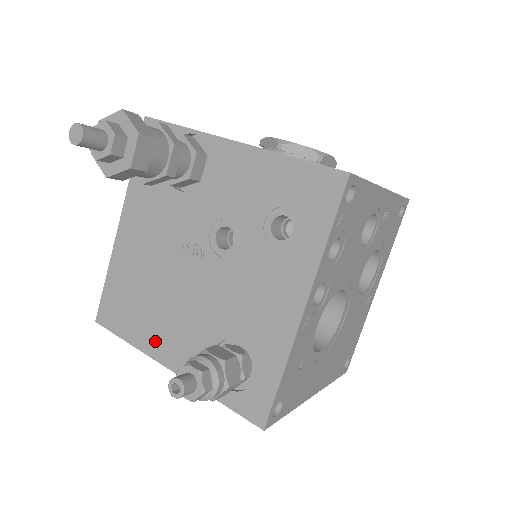
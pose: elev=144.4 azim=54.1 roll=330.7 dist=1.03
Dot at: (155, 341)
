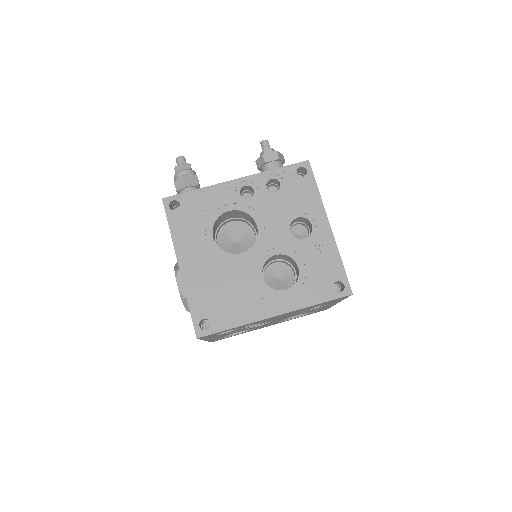
Dot at: occluded
